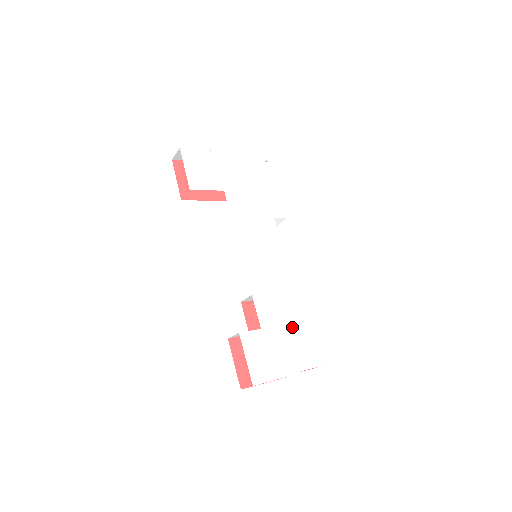
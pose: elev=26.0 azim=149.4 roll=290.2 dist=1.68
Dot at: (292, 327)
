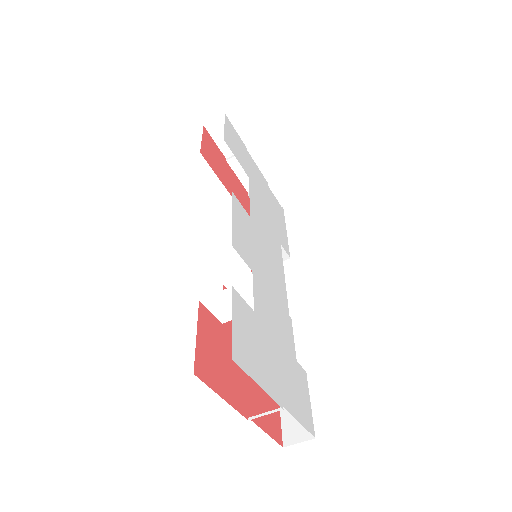
Dot at: (282, 349)
